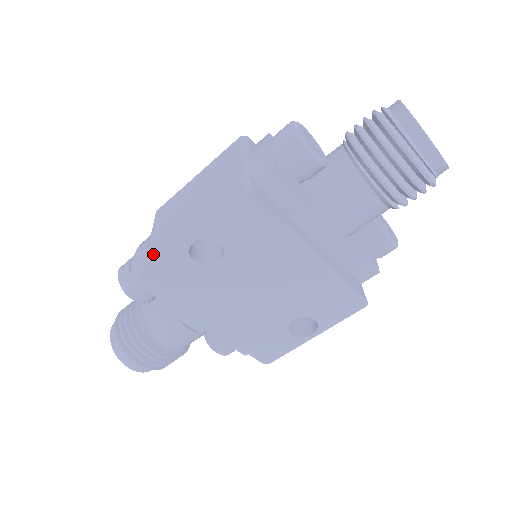
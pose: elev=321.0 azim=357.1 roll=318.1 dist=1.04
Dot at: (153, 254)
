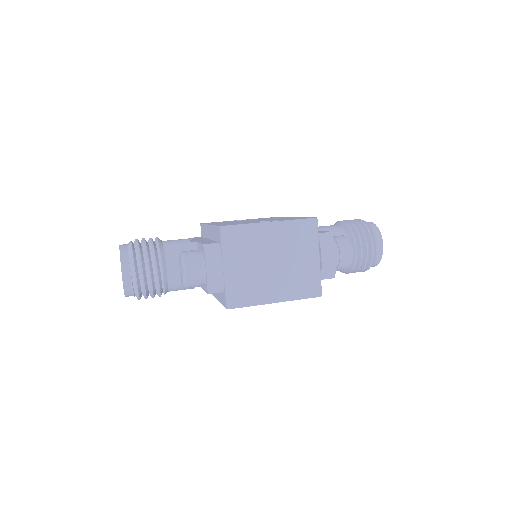
Dot at: (239, 291)
